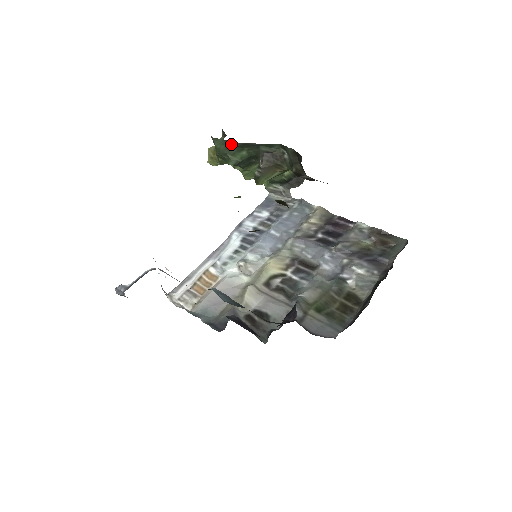
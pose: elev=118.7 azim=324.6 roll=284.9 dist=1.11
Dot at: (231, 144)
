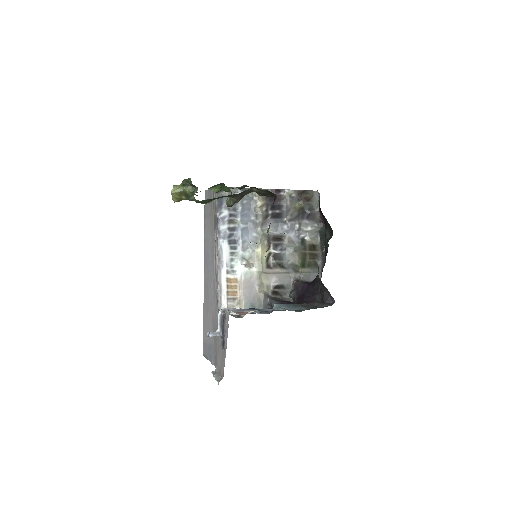
Dot at: occluded
